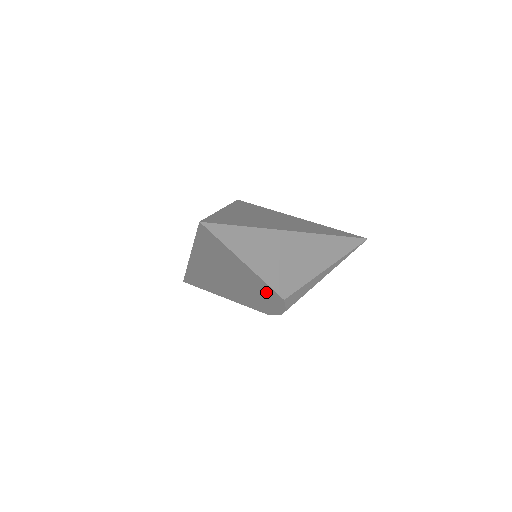
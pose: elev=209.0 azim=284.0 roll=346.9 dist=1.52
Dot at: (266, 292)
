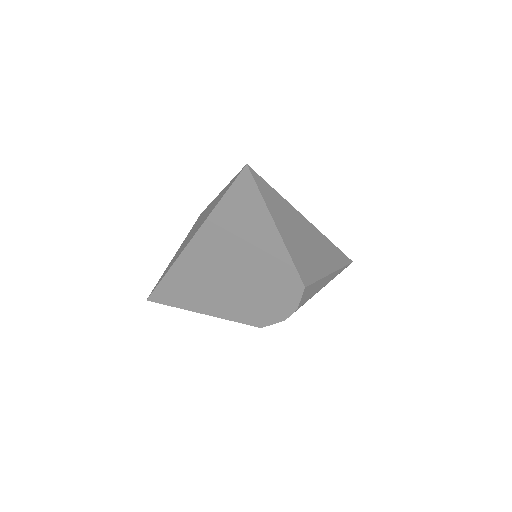
Dot at: (283, 280)
